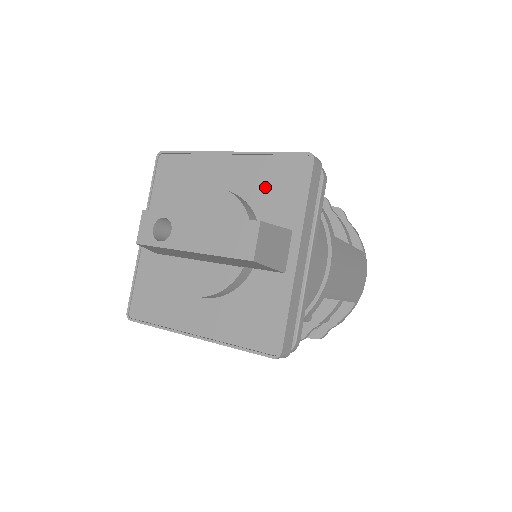
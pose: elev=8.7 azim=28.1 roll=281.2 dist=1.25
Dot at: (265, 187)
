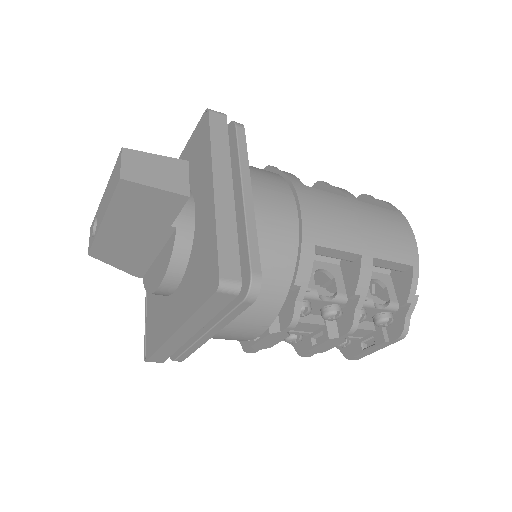
Dot at: (191, 164)
